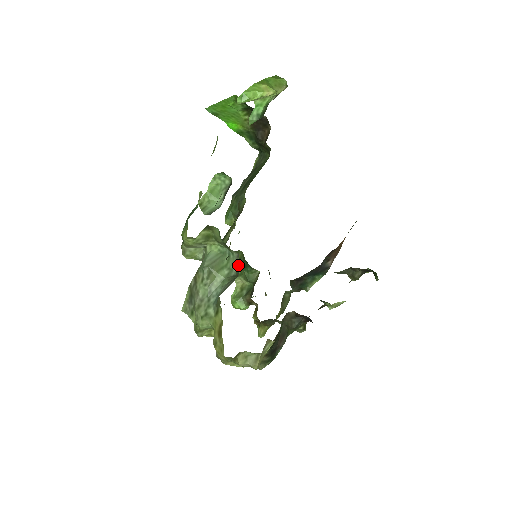
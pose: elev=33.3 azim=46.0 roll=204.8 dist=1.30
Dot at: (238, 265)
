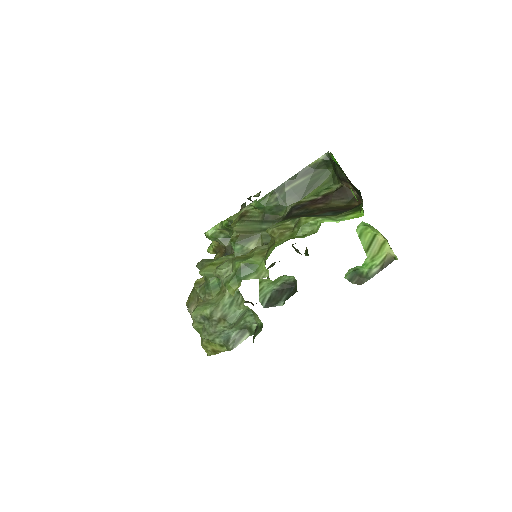
Dot at: (254, 329)
